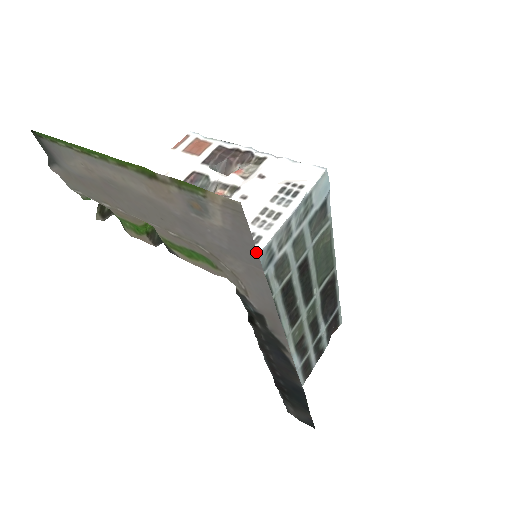
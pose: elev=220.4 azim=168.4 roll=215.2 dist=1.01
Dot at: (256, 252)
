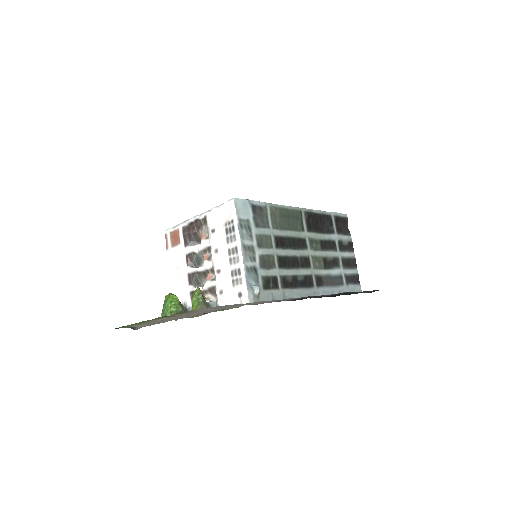
Dot at: occluded
